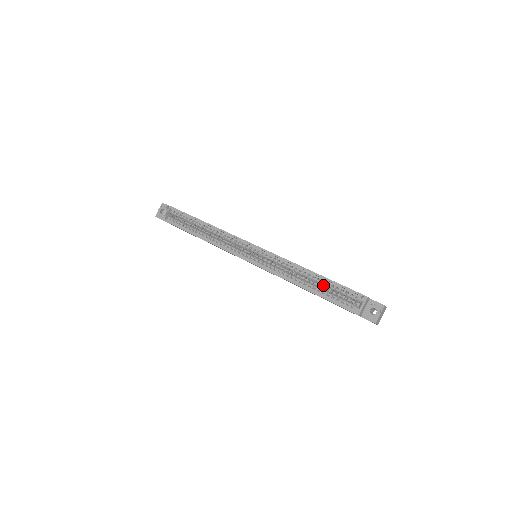
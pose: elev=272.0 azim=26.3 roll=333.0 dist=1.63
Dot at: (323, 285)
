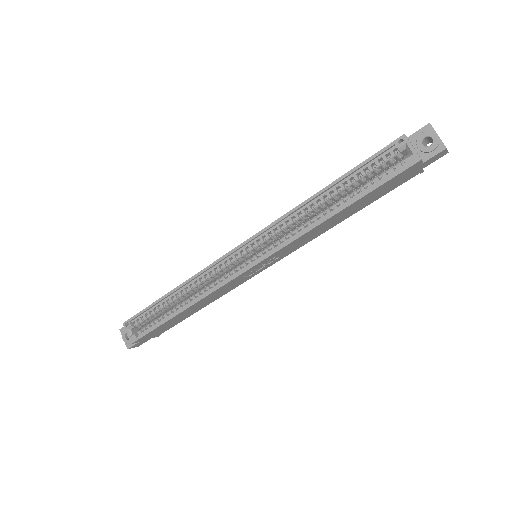
Dot at: (349, 187)
